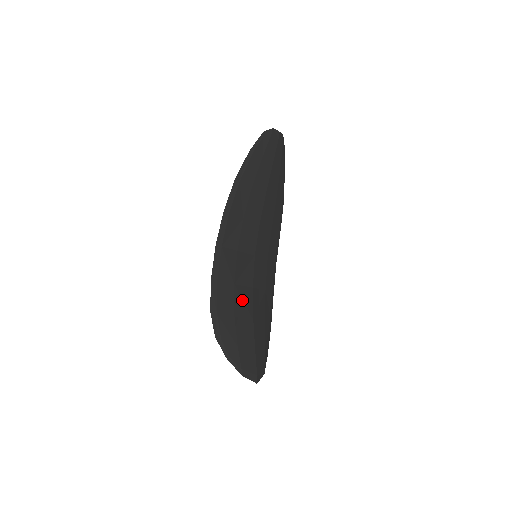
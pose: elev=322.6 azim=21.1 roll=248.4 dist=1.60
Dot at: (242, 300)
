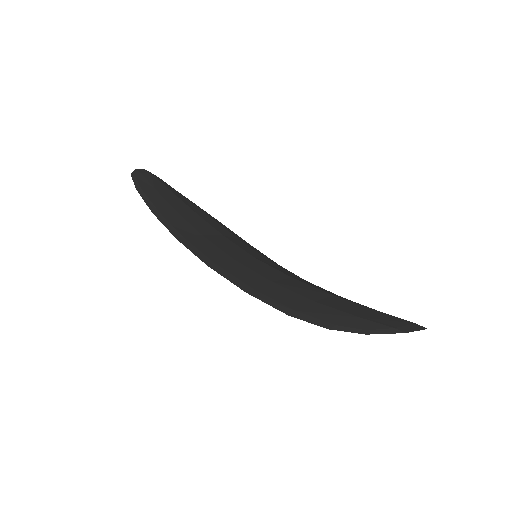
Dot at: (299, 288)
